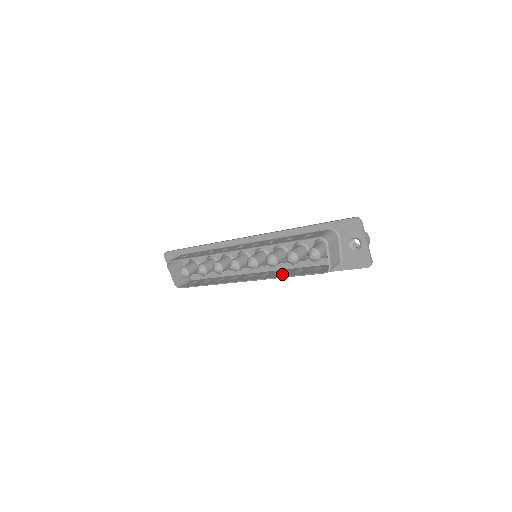
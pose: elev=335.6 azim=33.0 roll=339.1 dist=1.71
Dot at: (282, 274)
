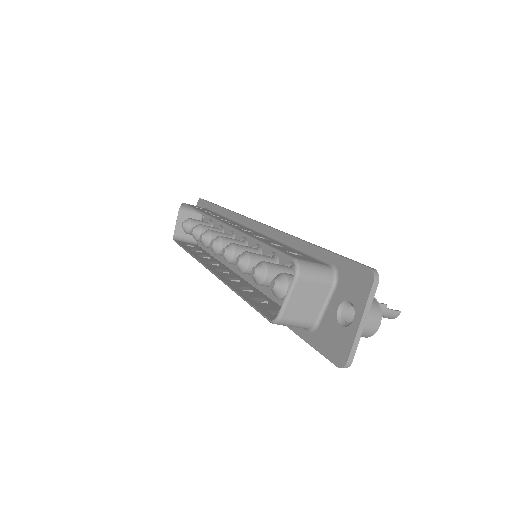
Dot at: (243, 290)
